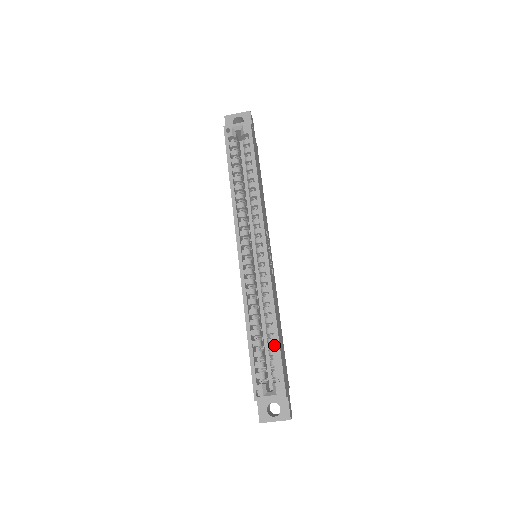
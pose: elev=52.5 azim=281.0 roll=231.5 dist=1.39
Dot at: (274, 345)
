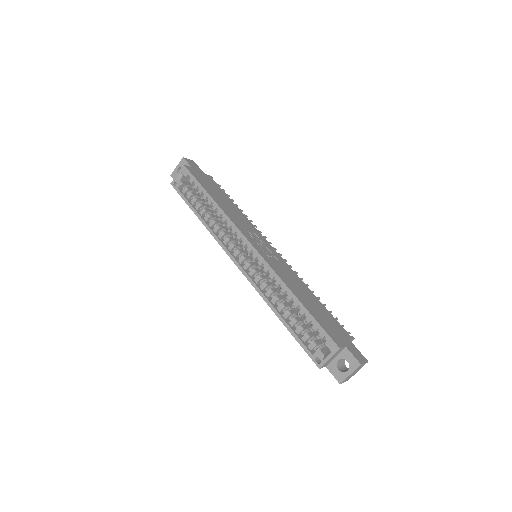
Dot at: occluded
